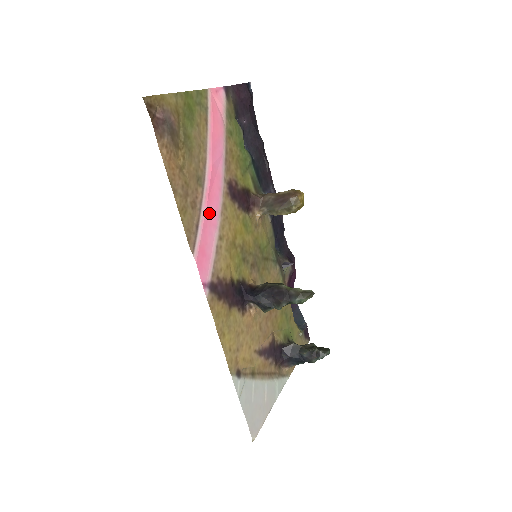
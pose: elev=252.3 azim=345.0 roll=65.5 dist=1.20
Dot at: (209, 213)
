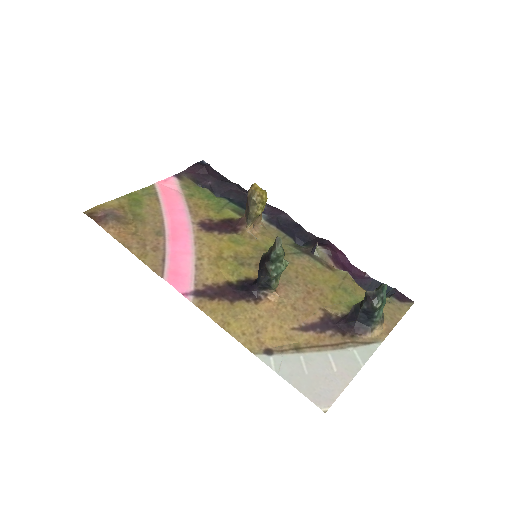
Dot at: (177, 248)
